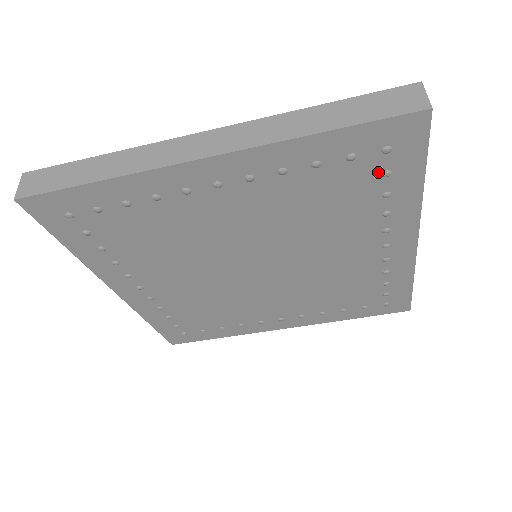
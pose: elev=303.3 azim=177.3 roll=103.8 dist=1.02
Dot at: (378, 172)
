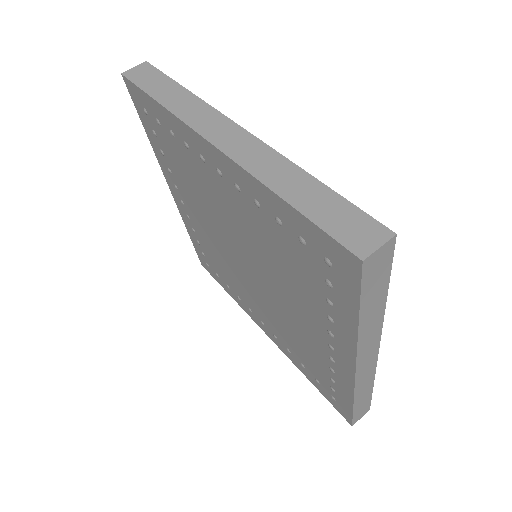
Dot at: (323, 275)
